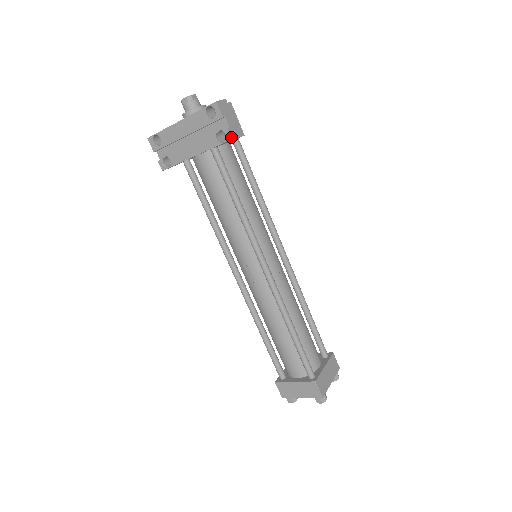
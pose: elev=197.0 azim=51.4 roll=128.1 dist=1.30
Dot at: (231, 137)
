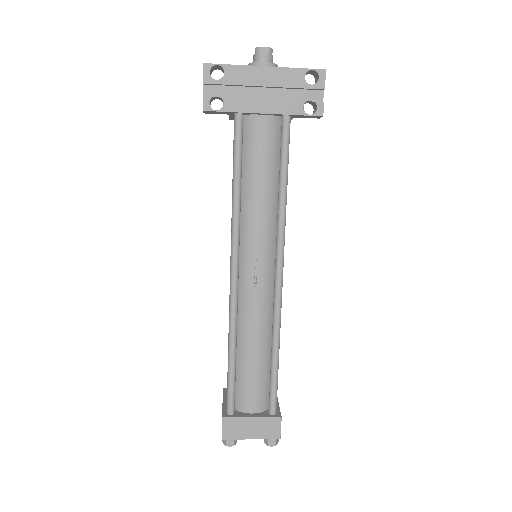
Dot at: occluded
